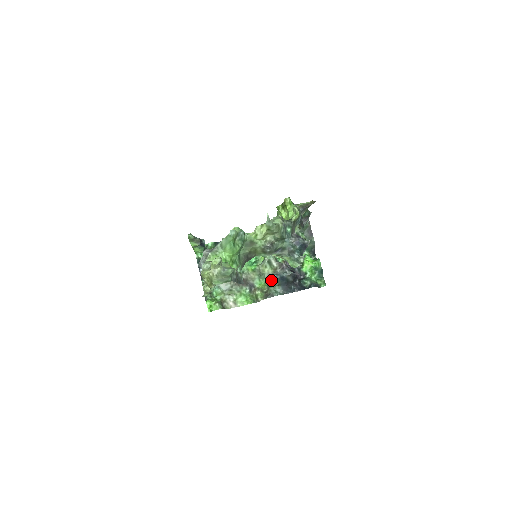
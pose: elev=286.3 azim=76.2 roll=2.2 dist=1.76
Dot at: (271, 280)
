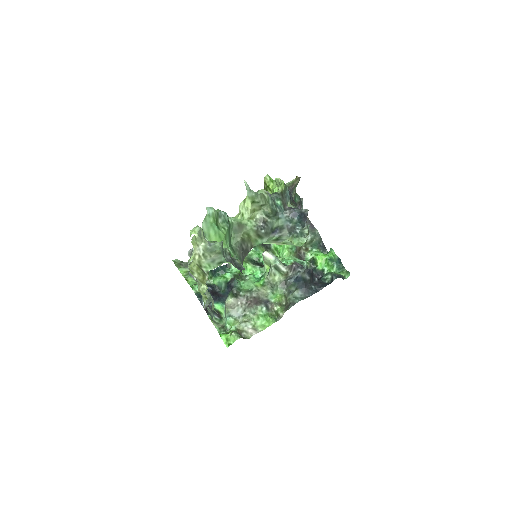
Dot at: (286, 287)
